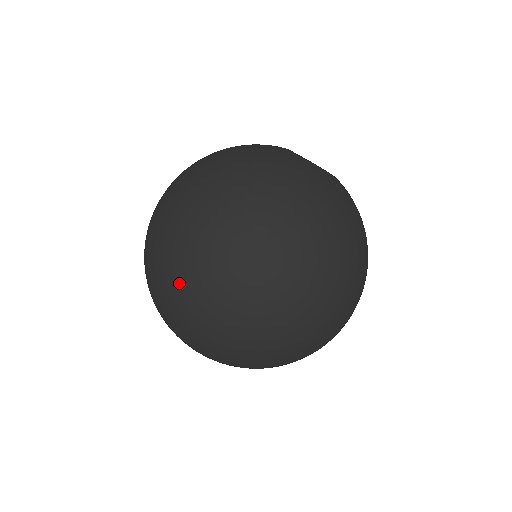
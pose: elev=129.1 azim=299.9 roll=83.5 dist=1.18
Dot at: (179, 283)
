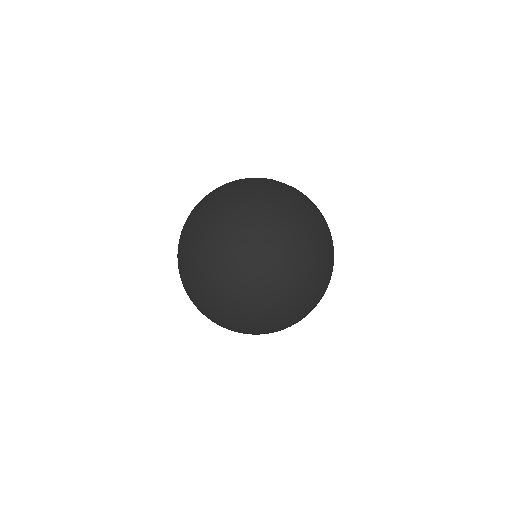
Dot at: (183, 253)
